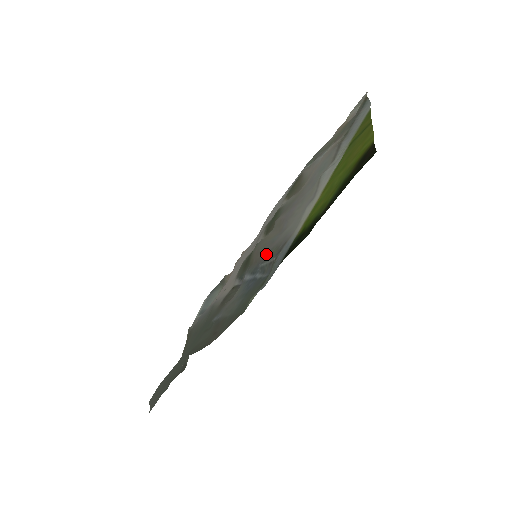
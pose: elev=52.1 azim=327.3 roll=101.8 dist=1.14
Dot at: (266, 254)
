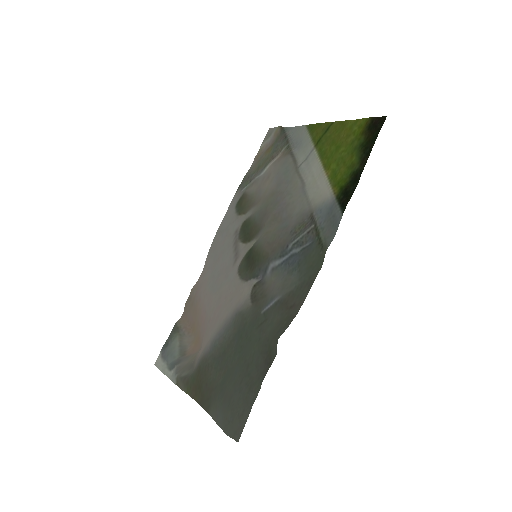
Dot at: (290, 235)
